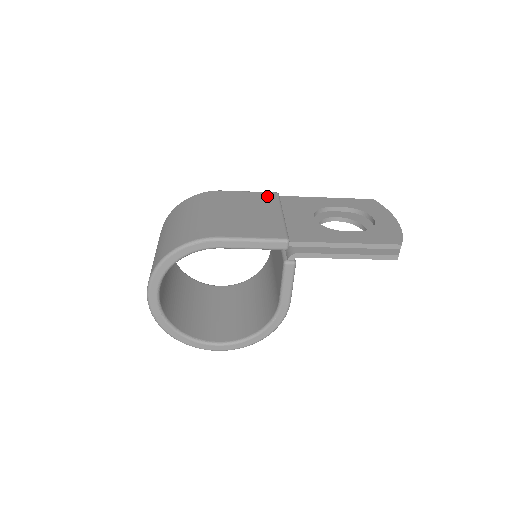
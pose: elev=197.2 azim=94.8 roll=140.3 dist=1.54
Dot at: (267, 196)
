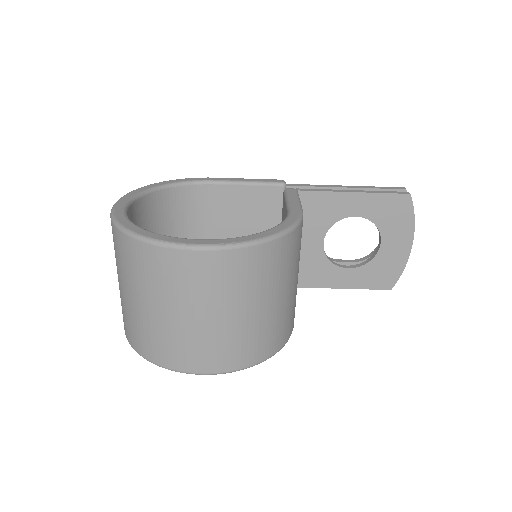
Dot at: occluded
